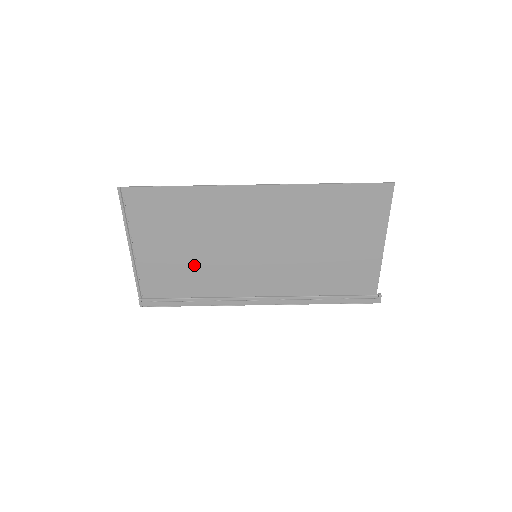
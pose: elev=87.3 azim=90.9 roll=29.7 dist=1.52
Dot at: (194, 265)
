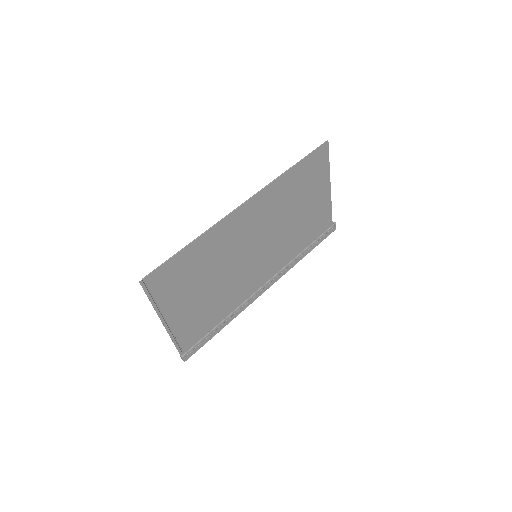
Dot at: (215, 297)
